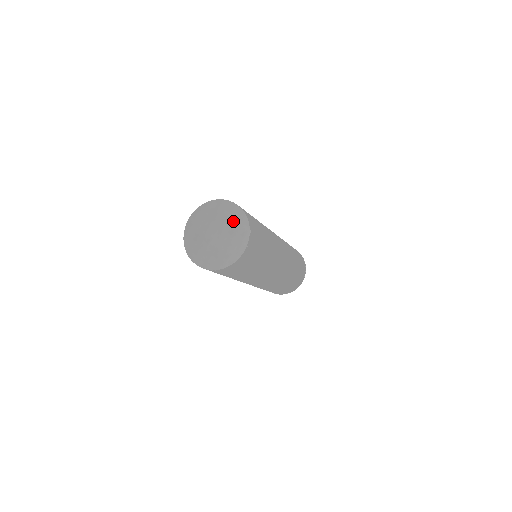
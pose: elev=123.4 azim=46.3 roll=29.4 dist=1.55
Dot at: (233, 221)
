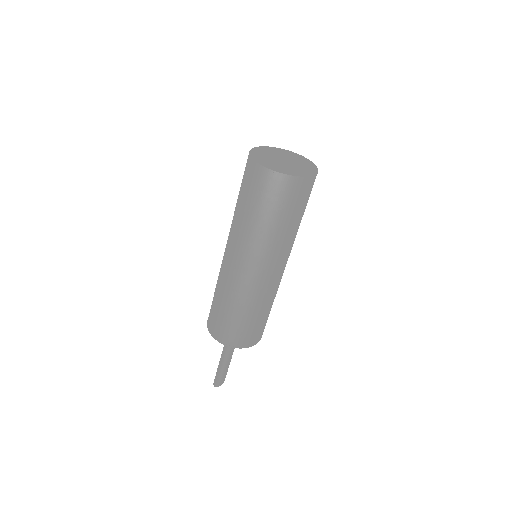
Dot at: (304, 163)
